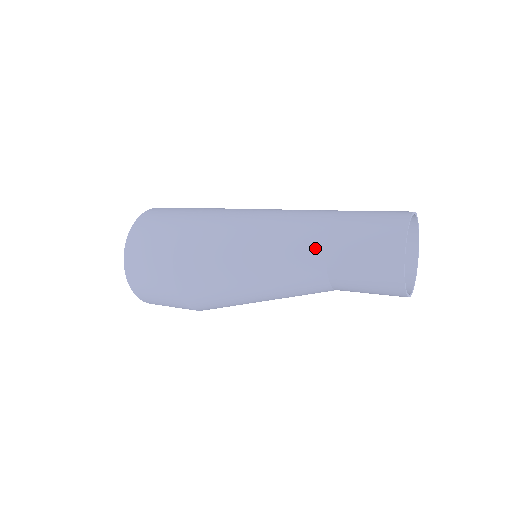
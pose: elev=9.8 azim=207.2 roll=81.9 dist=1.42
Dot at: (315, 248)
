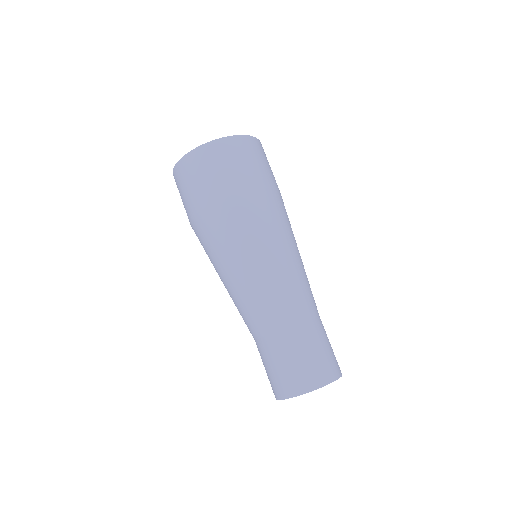
Dot at: (251, 331)
